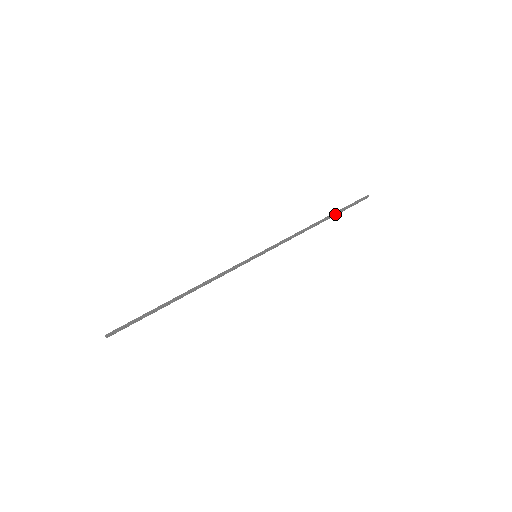
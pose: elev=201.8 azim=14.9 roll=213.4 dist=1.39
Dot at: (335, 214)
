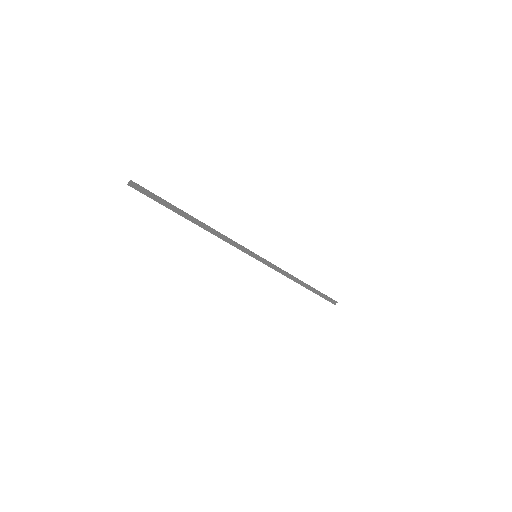
Dot at: (313, 291)
